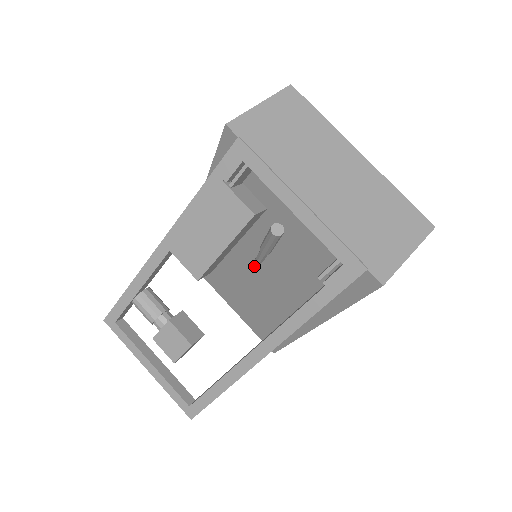
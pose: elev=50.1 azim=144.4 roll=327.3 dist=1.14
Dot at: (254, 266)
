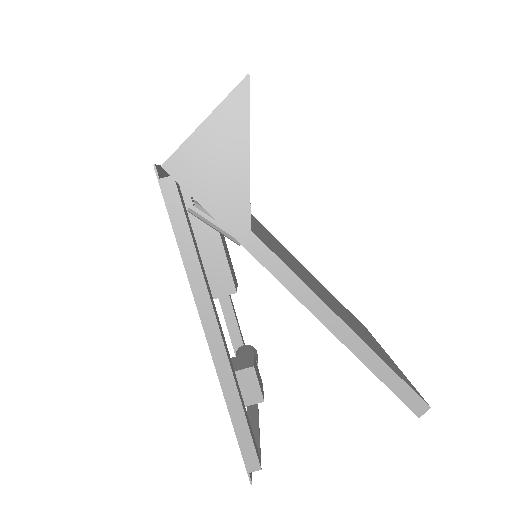
Dot at: occluded
